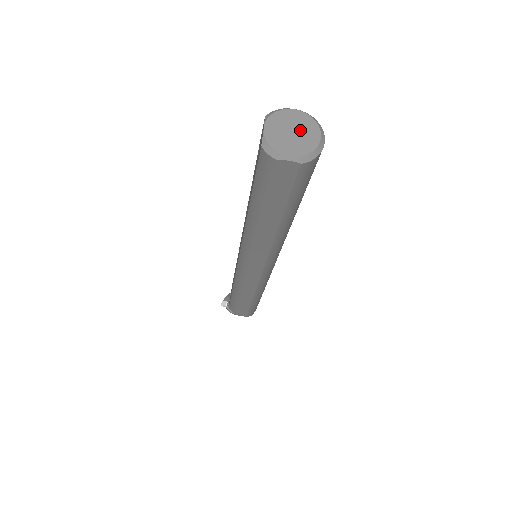
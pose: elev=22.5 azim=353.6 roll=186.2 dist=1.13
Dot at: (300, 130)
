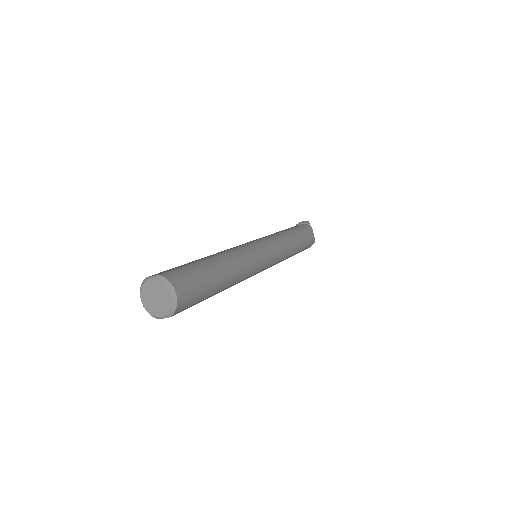
Dot at: (159, 295)
